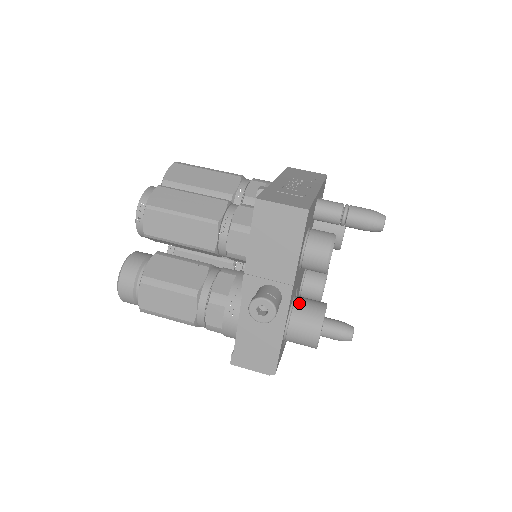
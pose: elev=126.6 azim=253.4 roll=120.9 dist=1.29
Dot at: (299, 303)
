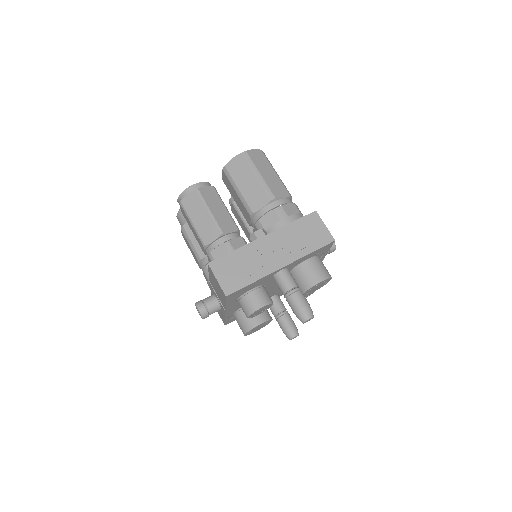
Dot at: occluded
